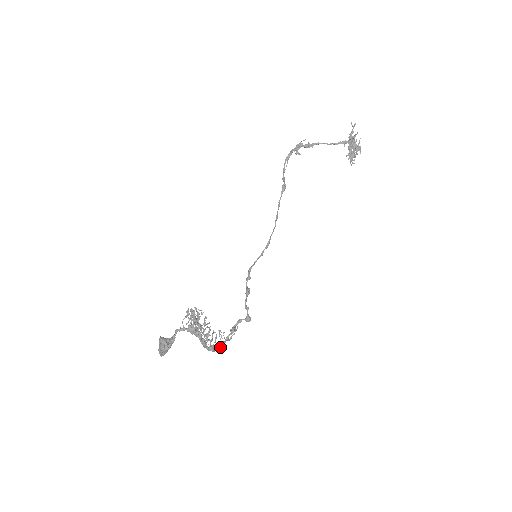
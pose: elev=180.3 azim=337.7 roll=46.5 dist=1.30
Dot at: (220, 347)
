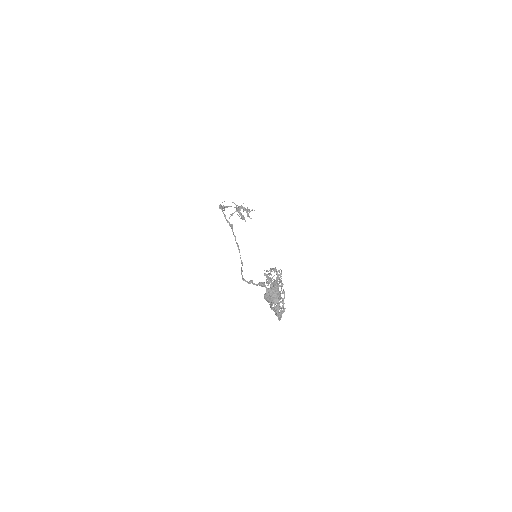
Dot at: occluded
